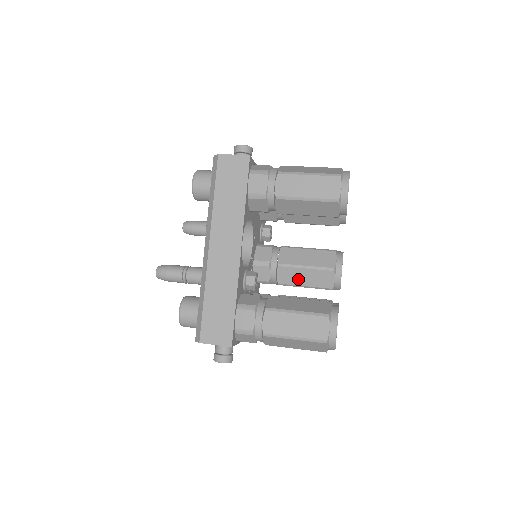
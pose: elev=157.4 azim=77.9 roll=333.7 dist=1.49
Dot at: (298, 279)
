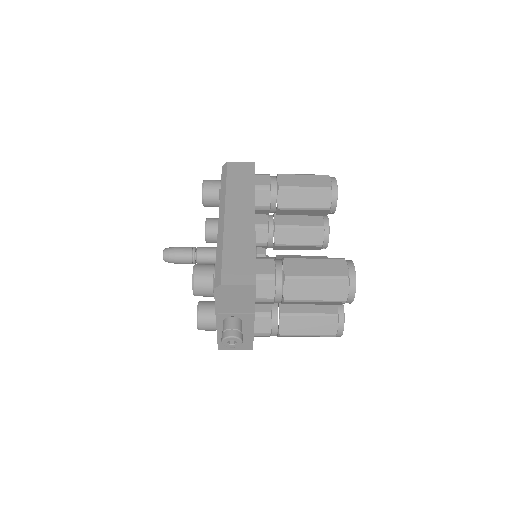
Dot at: occluded
